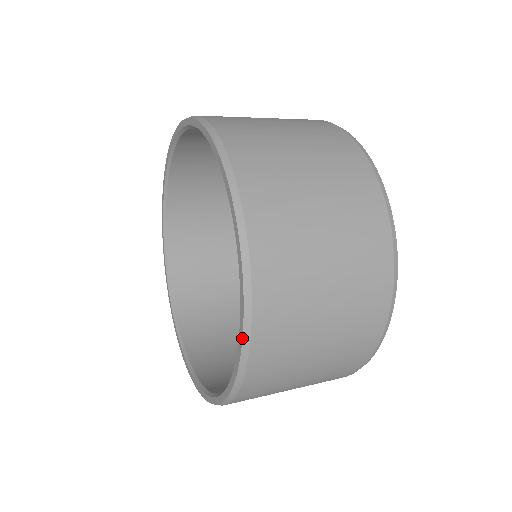
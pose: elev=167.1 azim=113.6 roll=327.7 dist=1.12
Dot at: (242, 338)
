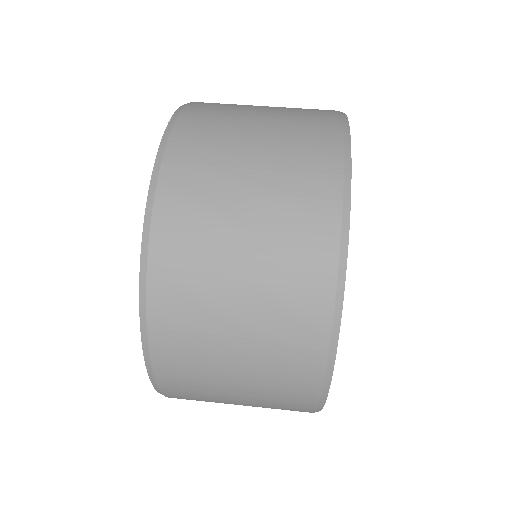
Dot at: (139, 291)
